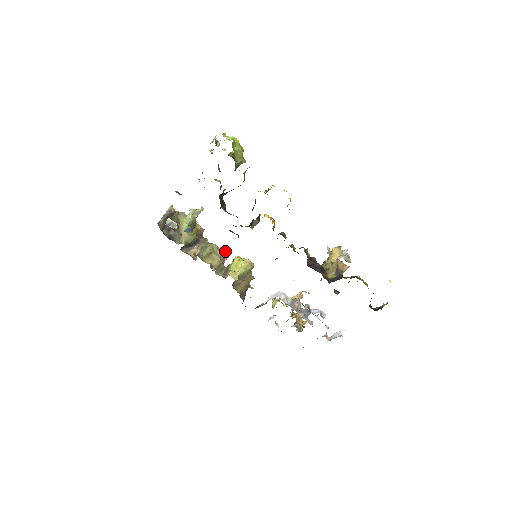
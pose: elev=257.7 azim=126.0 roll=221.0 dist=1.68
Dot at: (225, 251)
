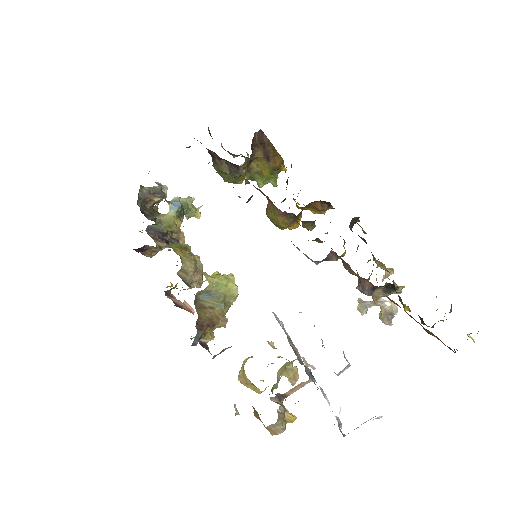
Dot at: (202, 268)
